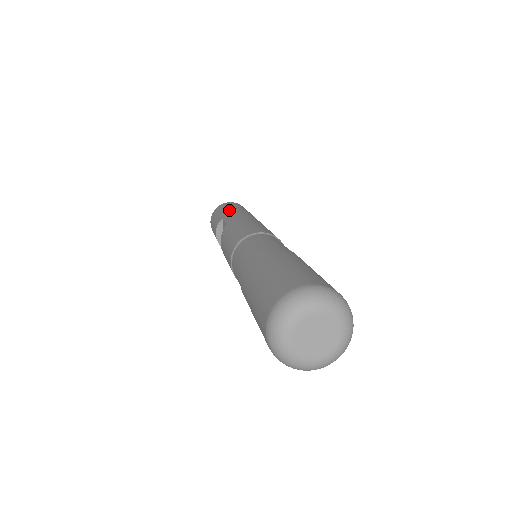
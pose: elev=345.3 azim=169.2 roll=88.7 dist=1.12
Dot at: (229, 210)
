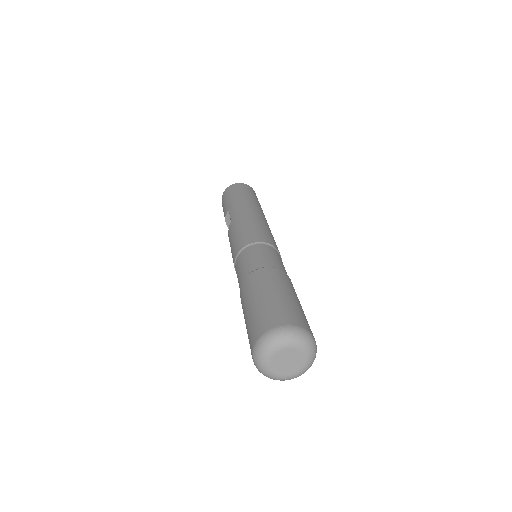
Dot at: (234, 200)
